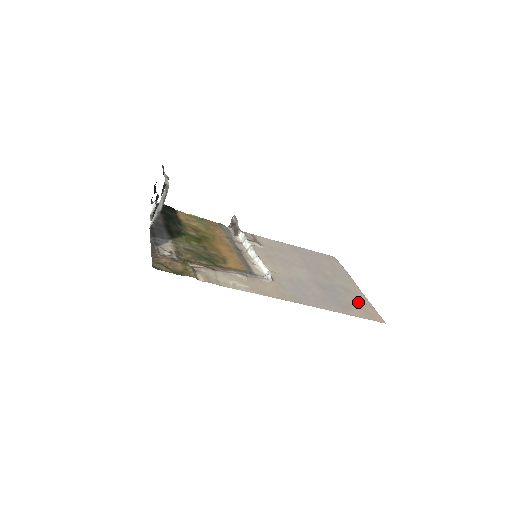
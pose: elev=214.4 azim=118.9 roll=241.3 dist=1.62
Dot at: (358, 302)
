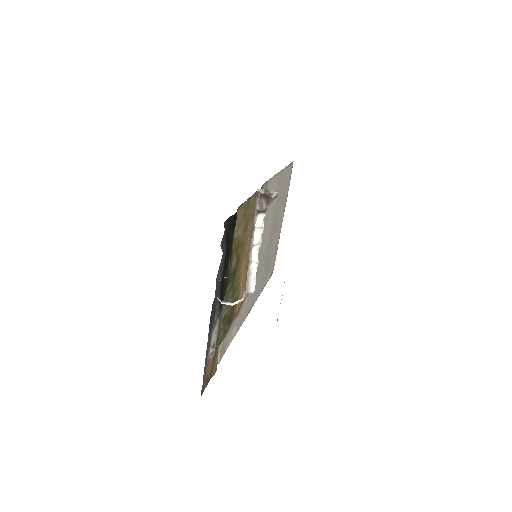
Dot at: (274, 255)
